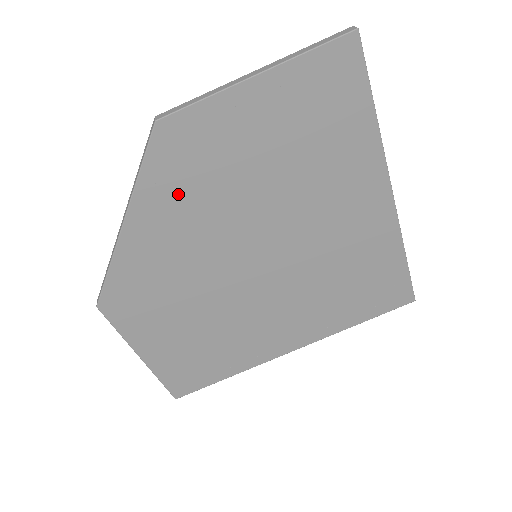
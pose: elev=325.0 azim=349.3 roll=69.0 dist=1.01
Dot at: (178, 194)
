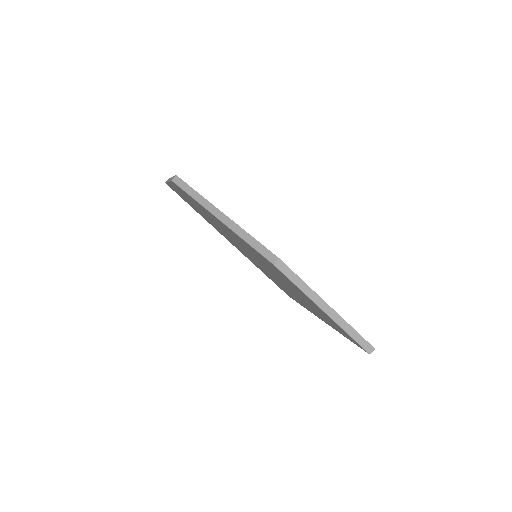
Dot at: (252, 250)
